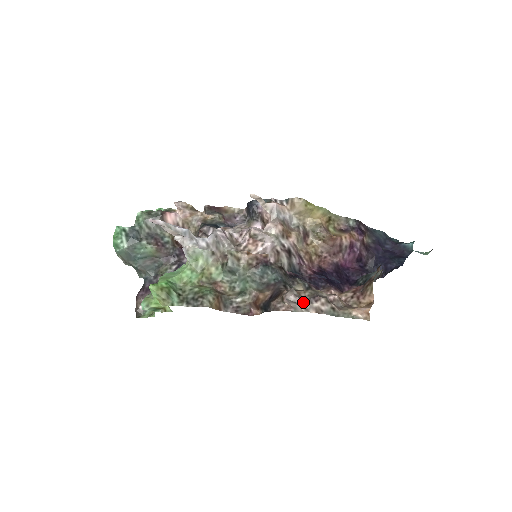
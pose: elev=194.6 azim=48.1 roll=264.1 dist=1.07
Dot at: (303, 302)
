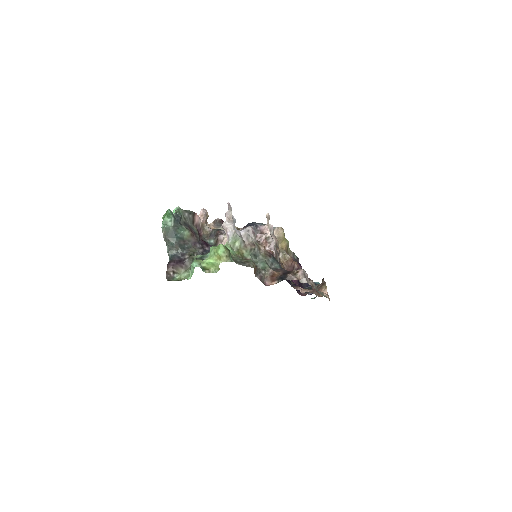
Dot at: (307, 277)
